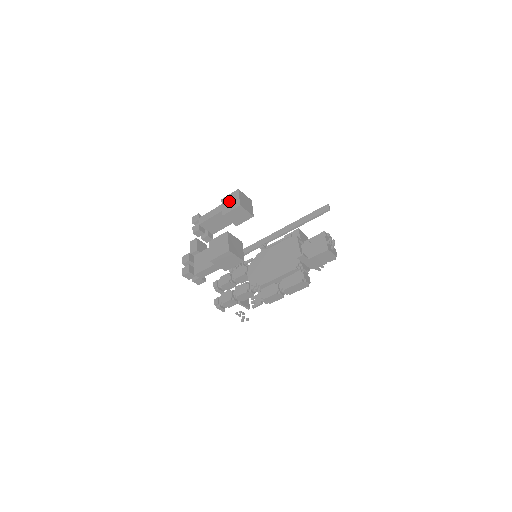
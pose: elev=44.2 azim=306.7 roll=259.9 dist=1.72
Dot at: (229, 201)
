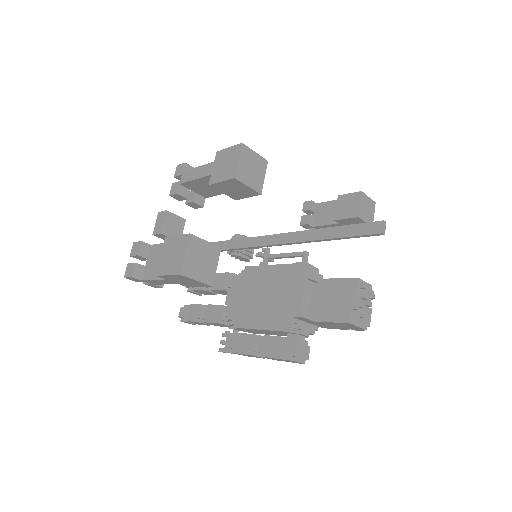
Dot at: (224, 161)
